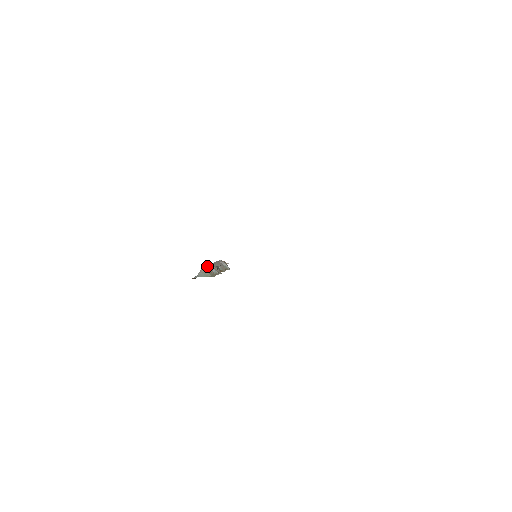
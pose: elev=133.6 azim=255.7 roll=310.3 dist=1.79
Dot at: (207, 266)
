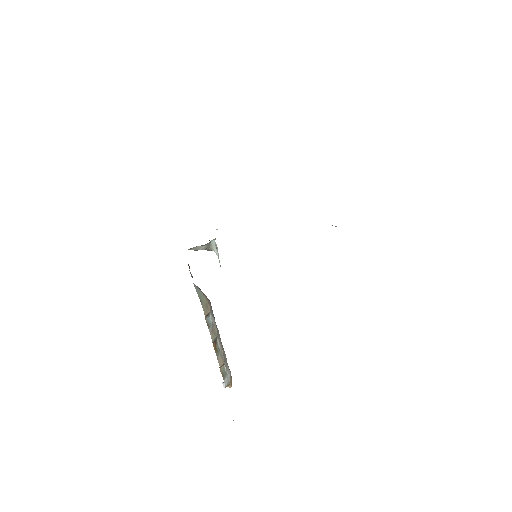
Dot at: occluded
